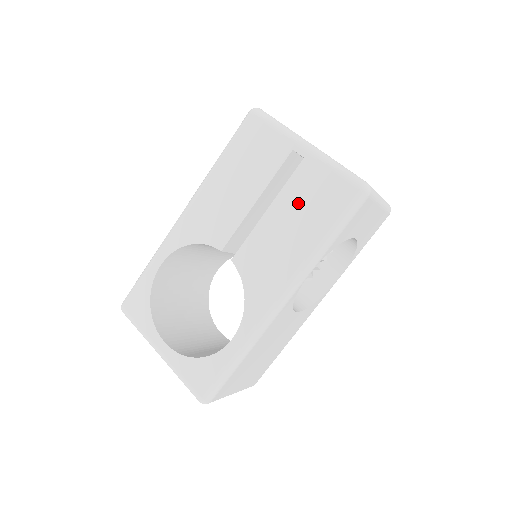
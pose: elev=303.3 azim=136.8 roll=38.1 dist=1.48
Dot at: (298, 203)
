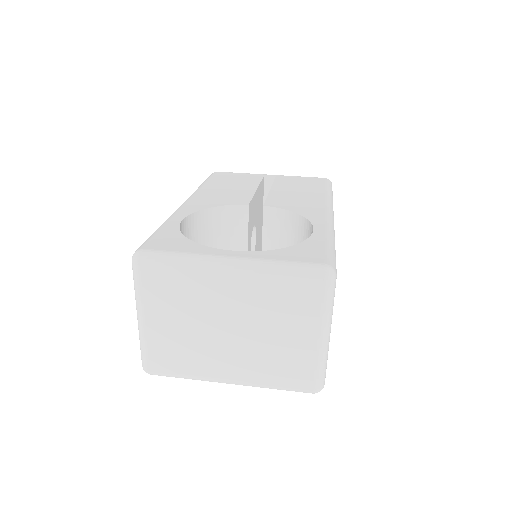
Dot at: (292, 185)
